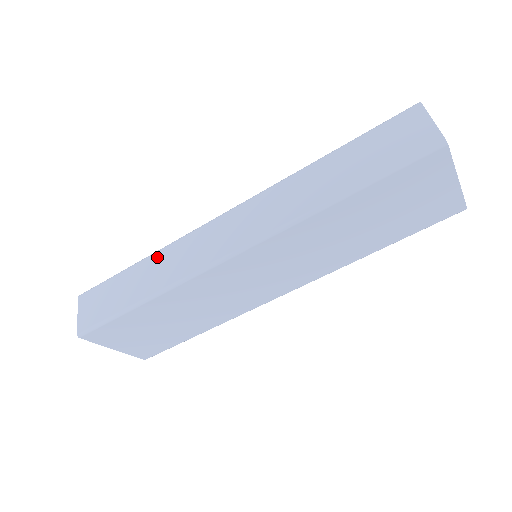
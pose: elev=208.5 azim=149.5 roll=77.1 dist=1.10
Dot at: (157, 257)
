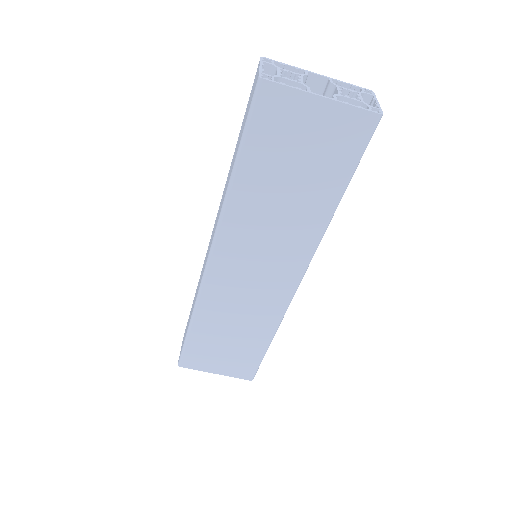
Dot at: (197, 286)
